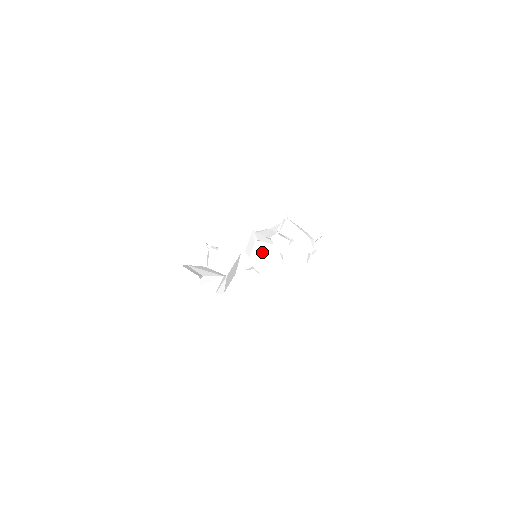
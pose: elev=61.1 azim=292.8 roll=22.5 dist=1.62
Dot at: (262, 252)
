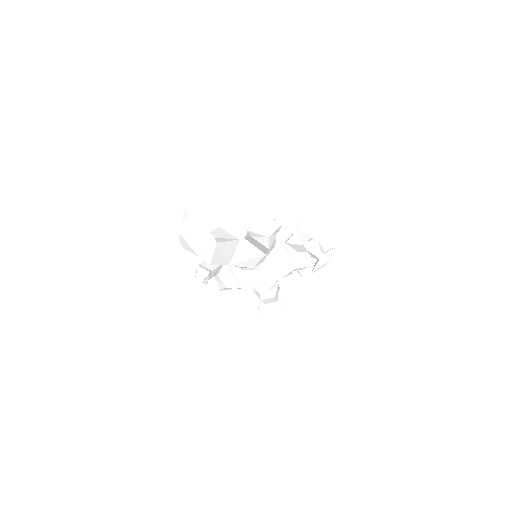
Dot at: (258, 184)
